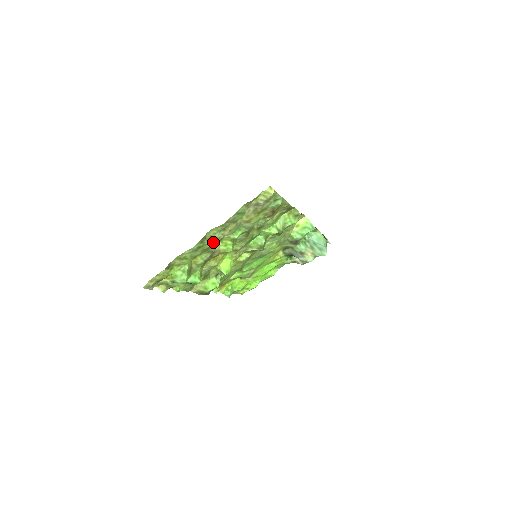
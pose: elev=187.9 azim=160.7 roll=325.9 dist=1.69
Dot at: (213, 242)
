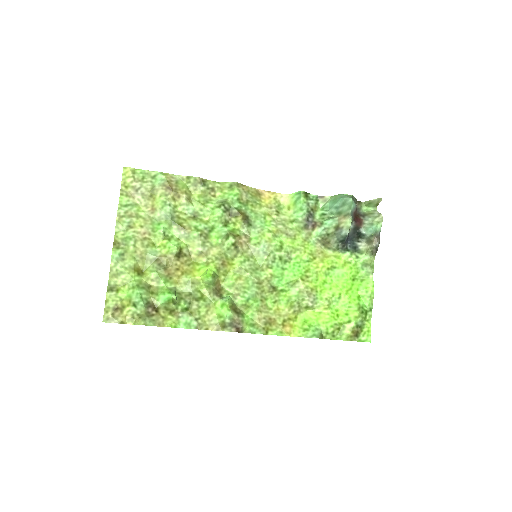
Dot at: (131, 243)
